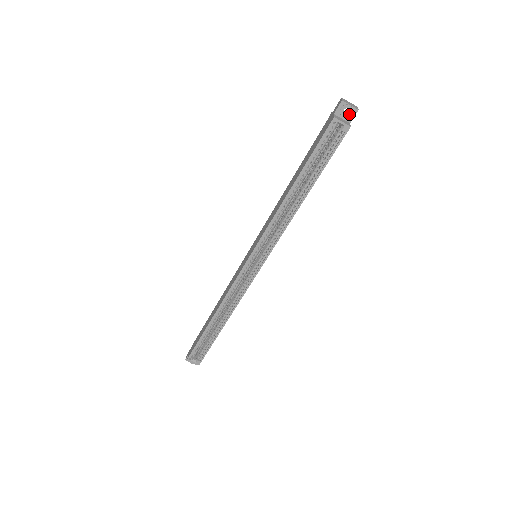
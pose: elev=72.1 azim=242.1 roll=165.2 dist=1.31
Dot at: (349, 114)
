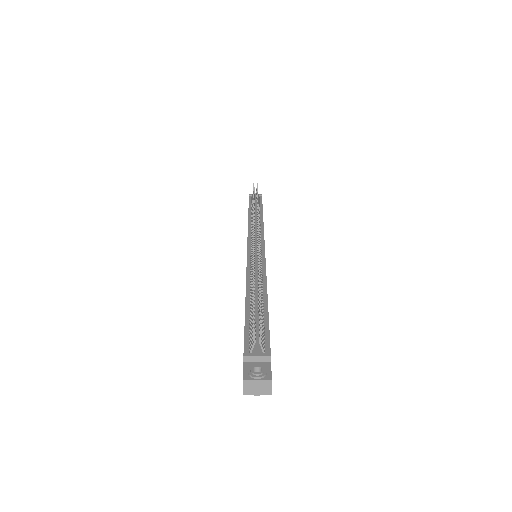
Dot at: occluded
